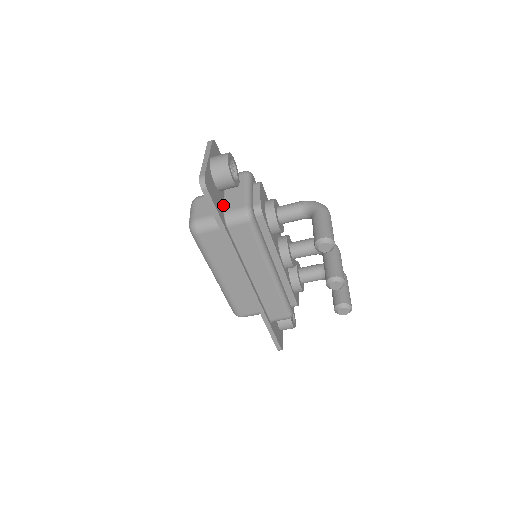
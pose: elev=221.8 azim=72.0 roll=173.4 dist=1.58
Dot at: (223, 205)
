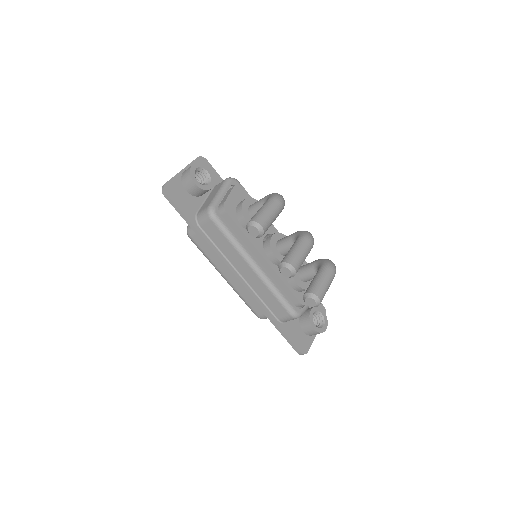
Dot at: (198, 208)
